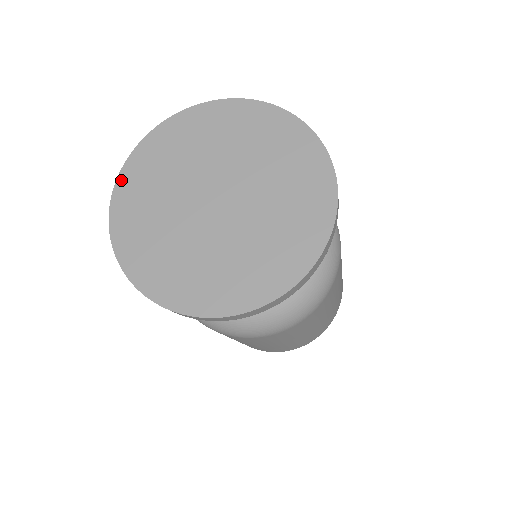
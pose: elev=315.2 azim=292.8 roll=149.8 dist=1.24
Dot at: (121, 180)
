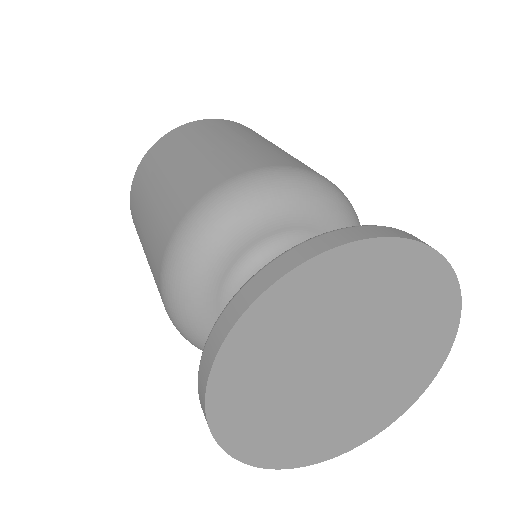
Dot at: (215, 421)
